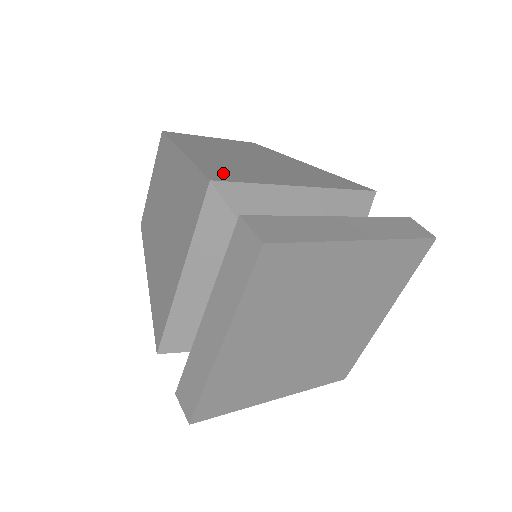
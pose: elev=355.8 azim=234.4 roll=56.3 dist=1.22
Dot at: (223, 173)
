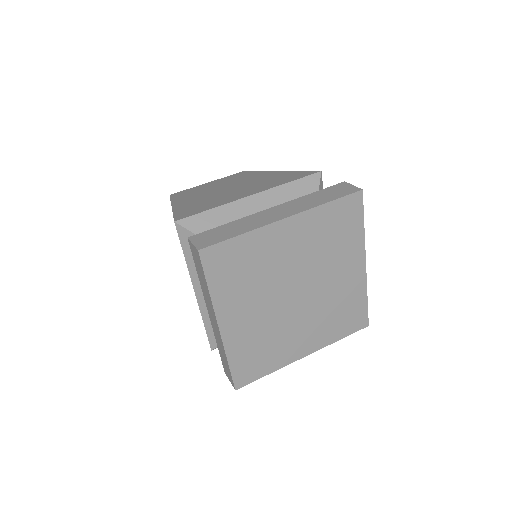
Dot at: (189, 211)
